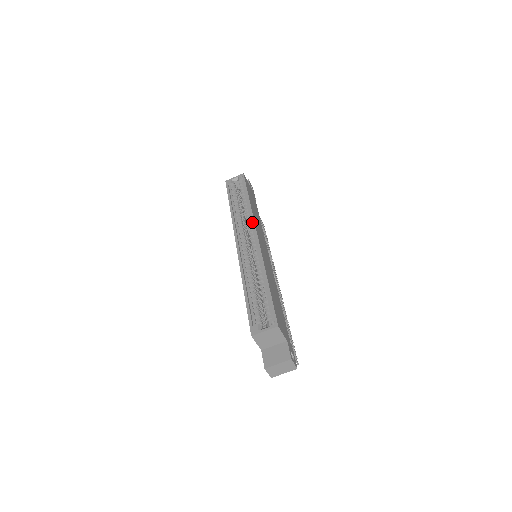
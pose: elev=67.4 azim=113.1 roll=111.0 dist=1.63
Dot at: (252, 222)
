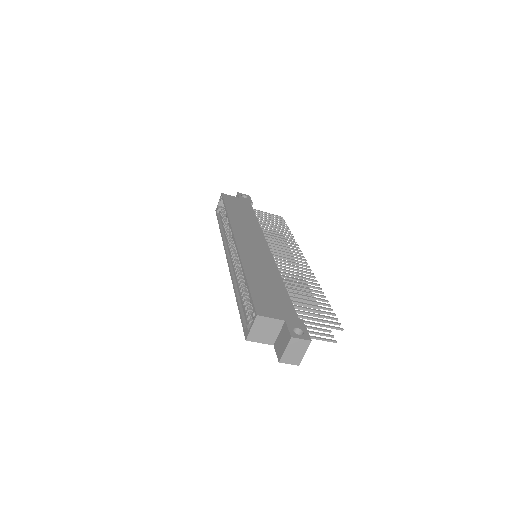
Dot at: (231, 231)
